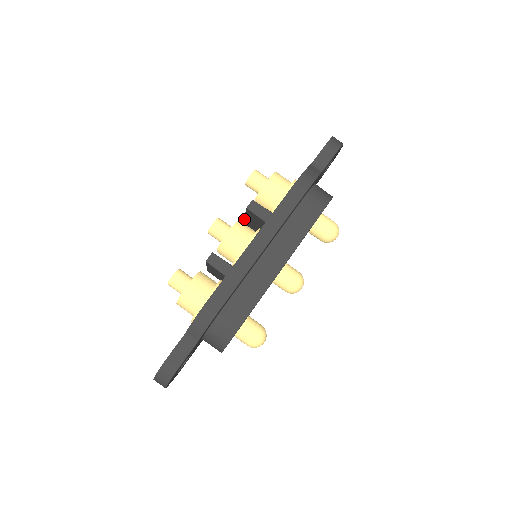
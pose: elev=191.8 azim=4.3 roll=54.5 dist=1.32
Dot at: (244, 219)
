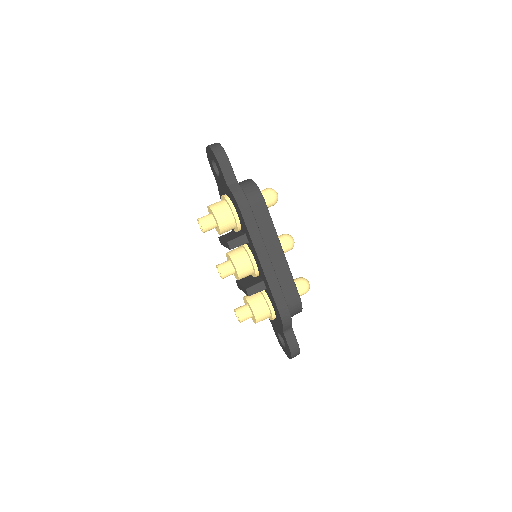
Dot at: occluded
